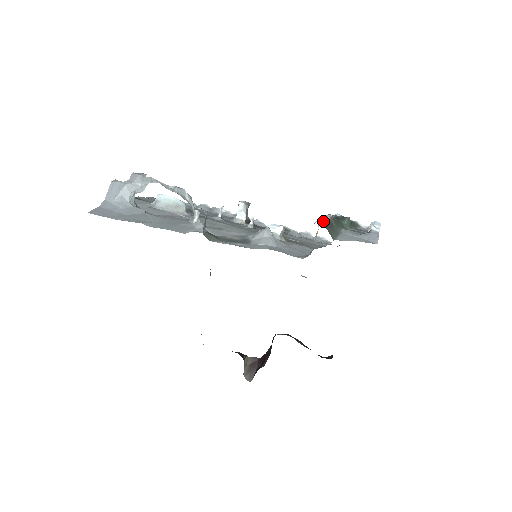
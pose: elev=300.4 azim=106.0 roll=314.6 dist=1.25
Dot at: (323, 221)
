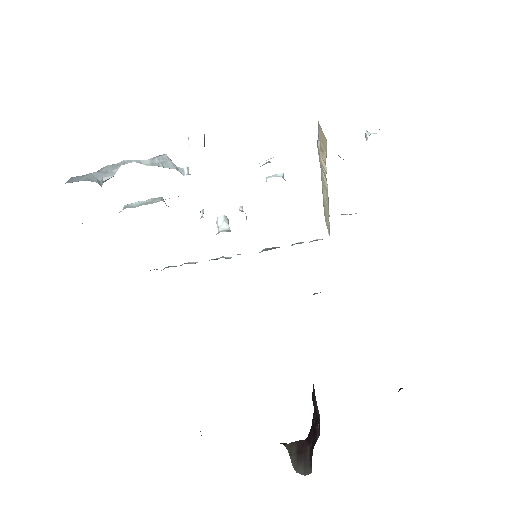
Dot at: occluded
